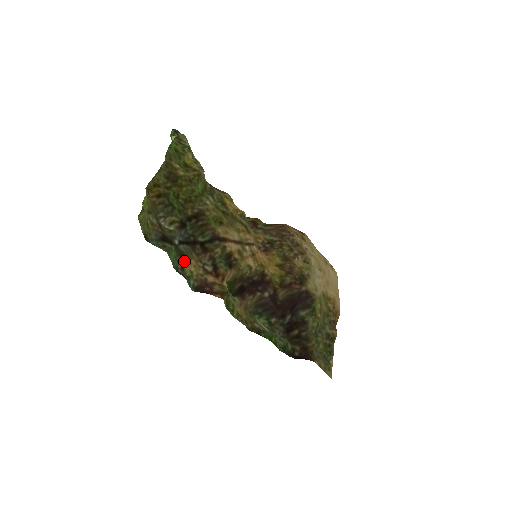
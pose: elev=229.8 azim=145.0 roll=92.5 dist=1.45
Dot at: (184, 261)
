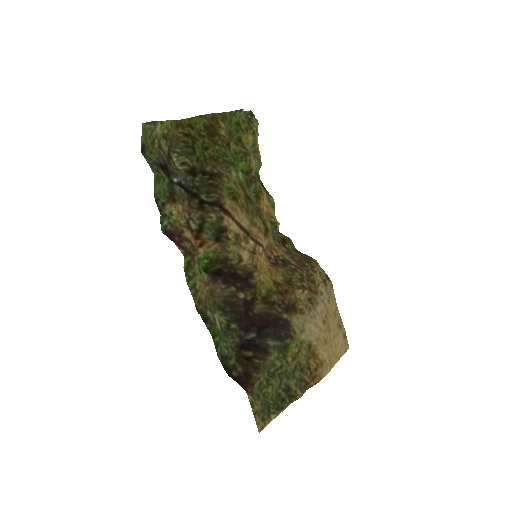
Dot at: (170, 199)
